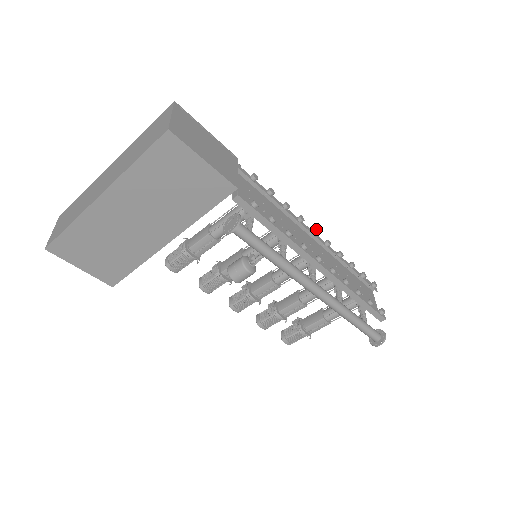
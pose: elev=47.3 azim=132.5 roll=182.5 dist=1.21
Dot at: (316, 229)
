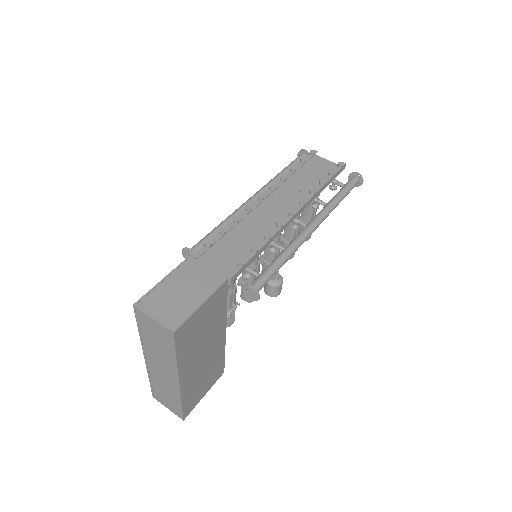
Dot at: (259, 196)
